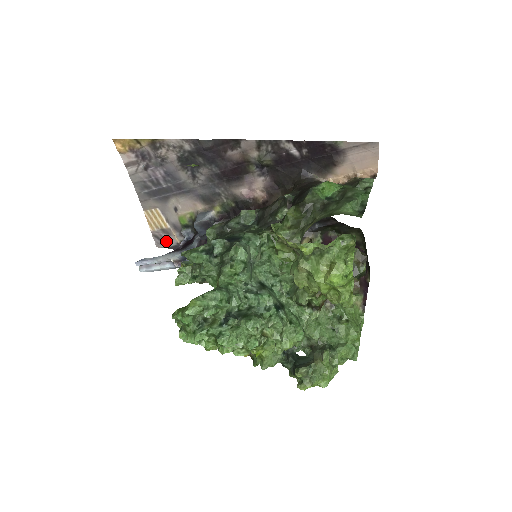
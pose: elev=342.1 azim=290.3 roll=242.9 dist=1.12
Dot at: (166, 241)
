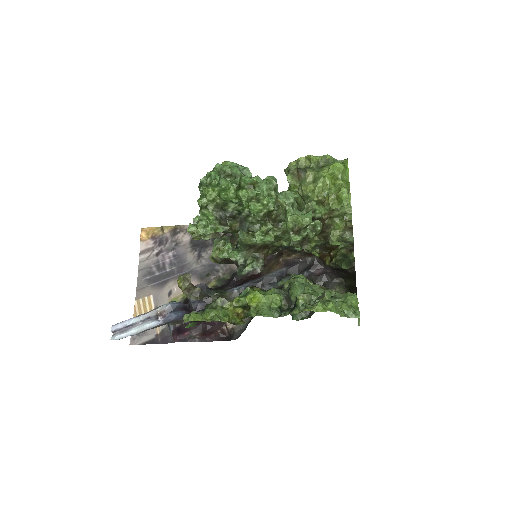
Dot at: (144, 334)
